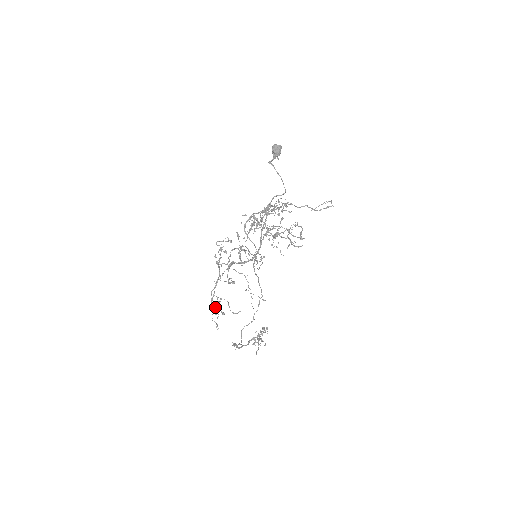
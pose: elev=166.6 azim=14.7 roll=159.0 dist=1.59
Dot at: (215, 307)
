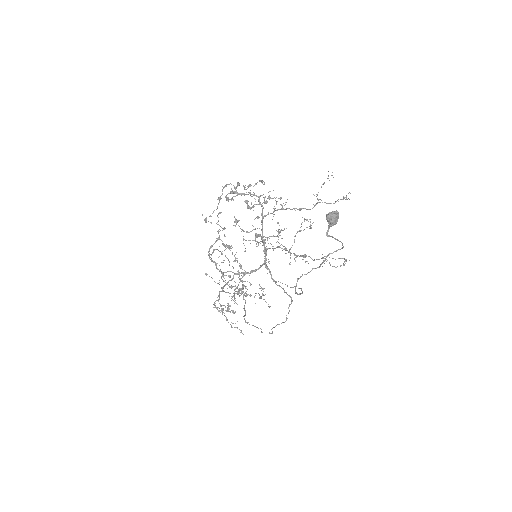
Dot at: occluded
